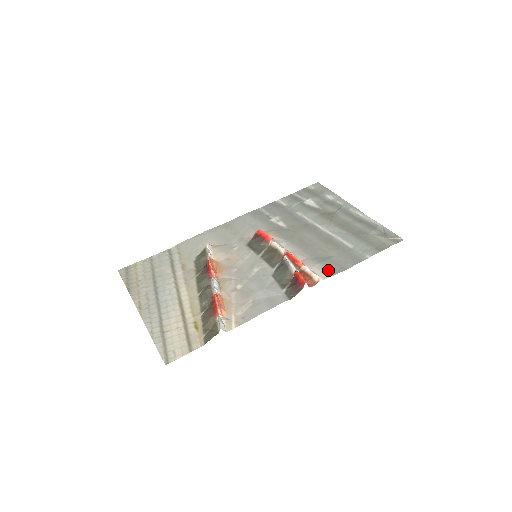
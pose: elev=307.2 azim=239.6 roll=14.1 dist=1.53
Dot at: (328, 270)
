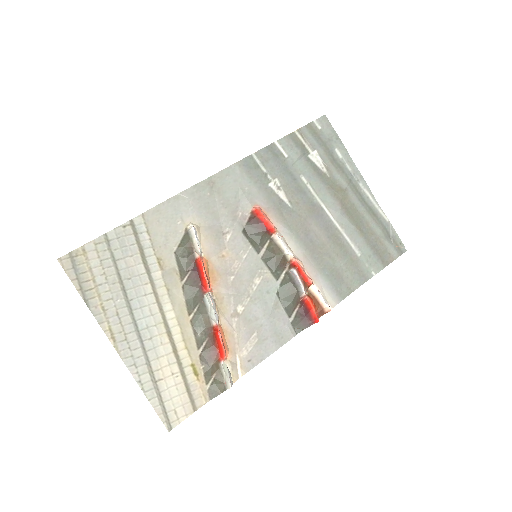
Dot at: (336, 292)
